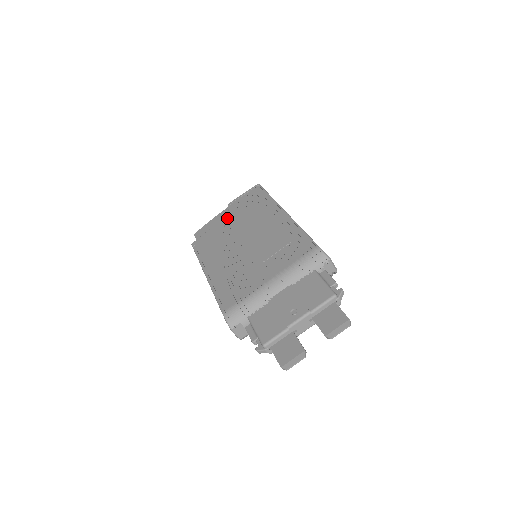
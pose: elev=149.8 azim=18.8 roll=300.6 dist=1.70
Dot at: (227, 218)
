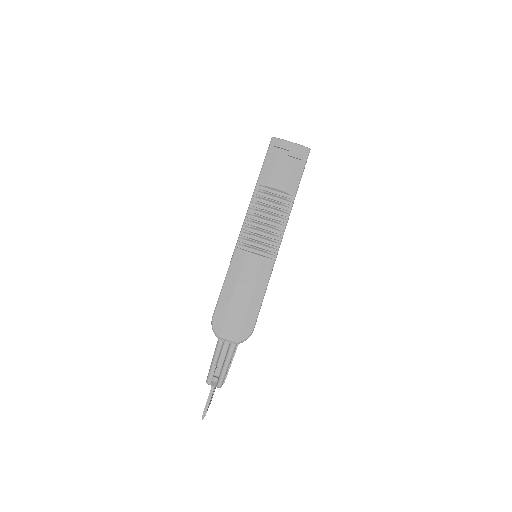
Dot at: occluded
